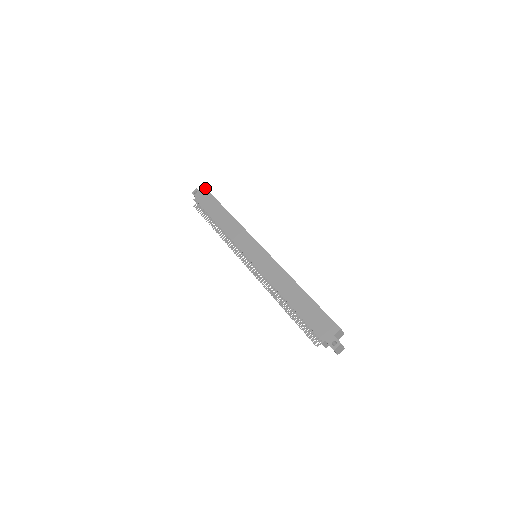
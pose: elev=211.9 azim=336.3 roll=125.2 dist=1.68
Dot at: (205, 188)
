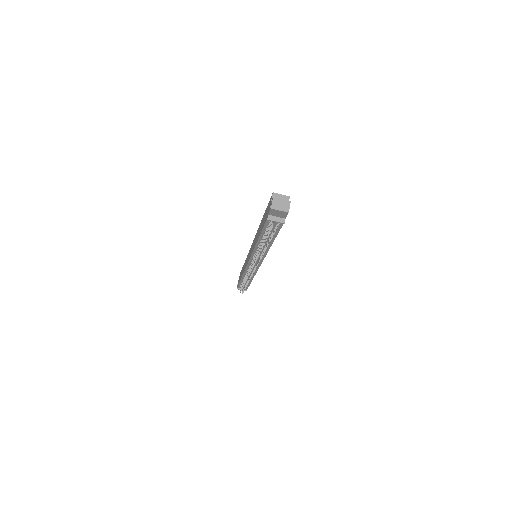
Dot at: occluded
